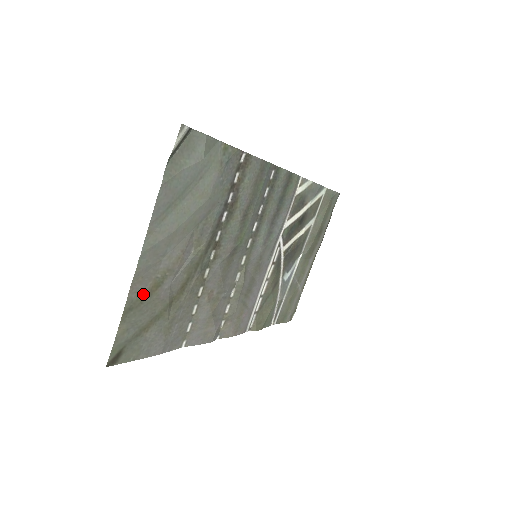
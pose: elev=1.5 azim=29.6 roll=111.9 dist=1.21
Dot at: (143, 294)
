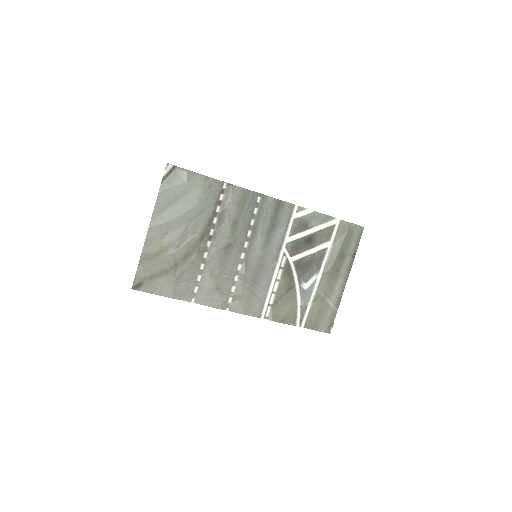
Dot at: (153, 253)
